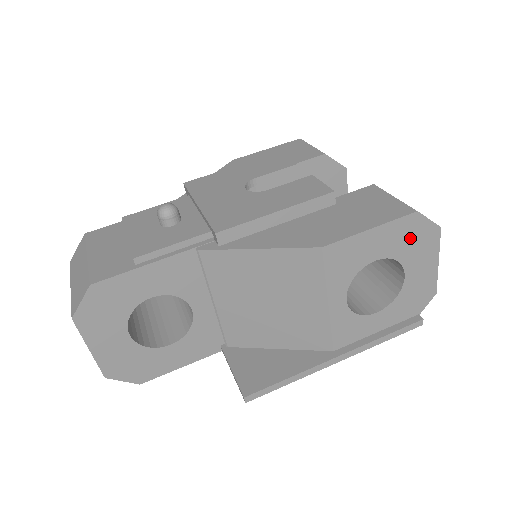
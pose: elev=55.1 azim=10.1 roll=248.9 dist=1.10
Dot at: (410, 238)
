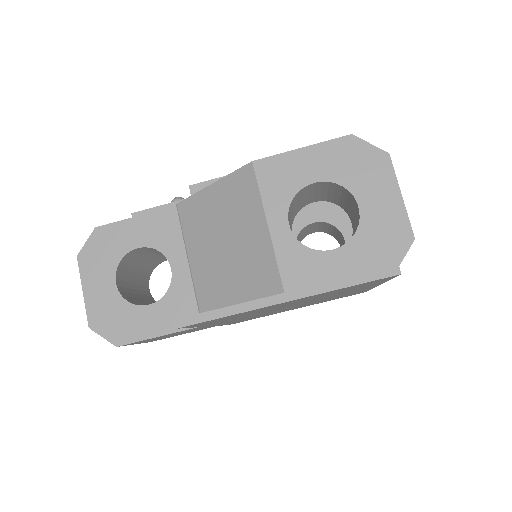
Dot at: (352, 162)
